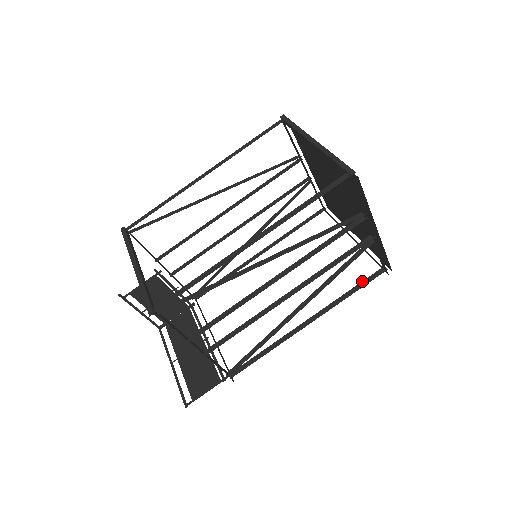
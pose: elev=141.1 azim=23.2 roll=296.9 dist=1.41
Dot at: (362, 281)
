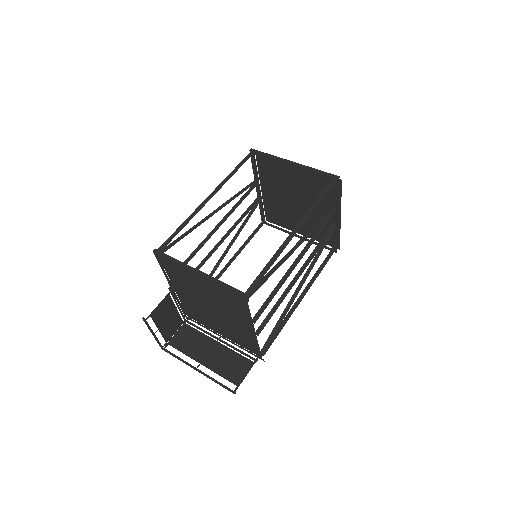
Dot at: (323, 261)
